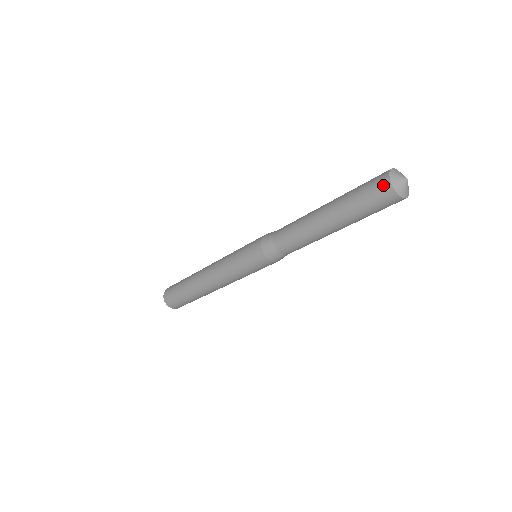
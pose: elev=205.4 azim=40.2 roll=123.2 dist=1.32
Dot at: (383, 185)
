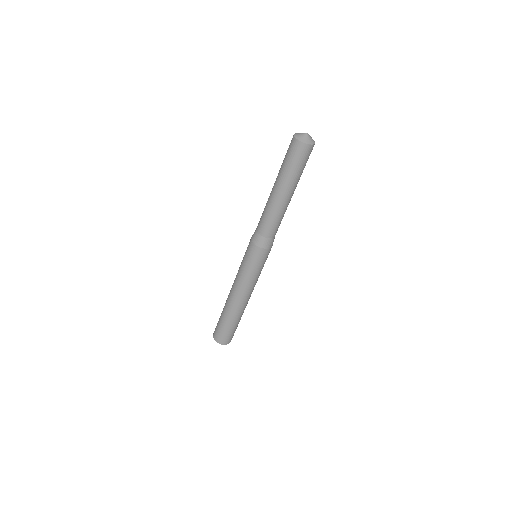
Dot at: (297, 146)
